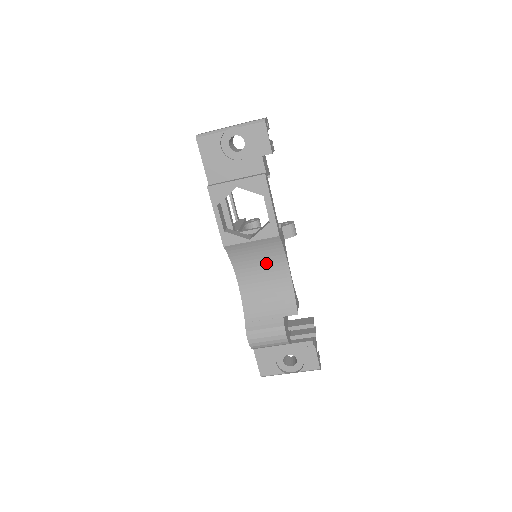
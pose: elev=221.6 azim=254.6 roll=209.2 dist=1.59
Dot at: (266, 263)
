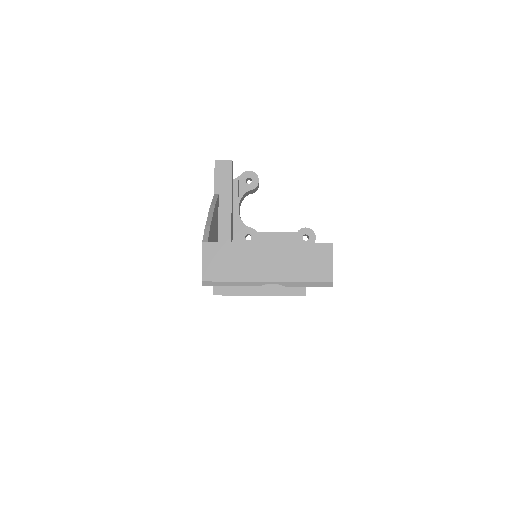
Dot at: occluded
